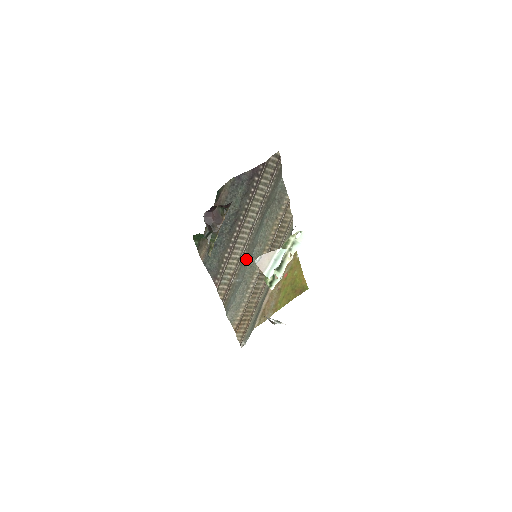
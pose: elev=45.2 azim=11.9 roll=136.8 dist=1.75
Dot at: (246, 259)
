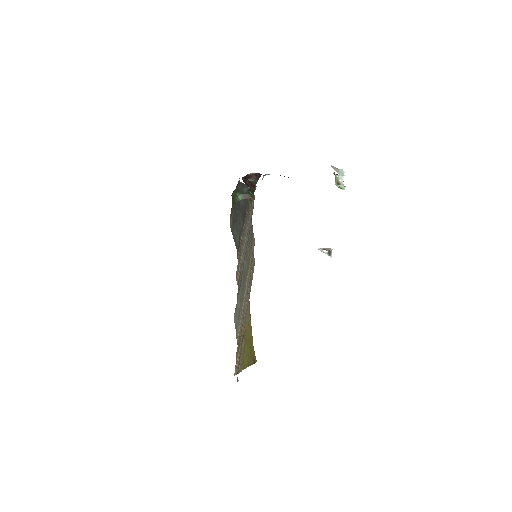
Dot at: occluded
